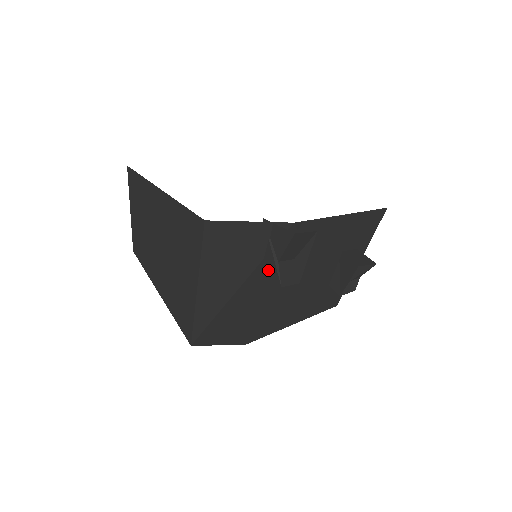
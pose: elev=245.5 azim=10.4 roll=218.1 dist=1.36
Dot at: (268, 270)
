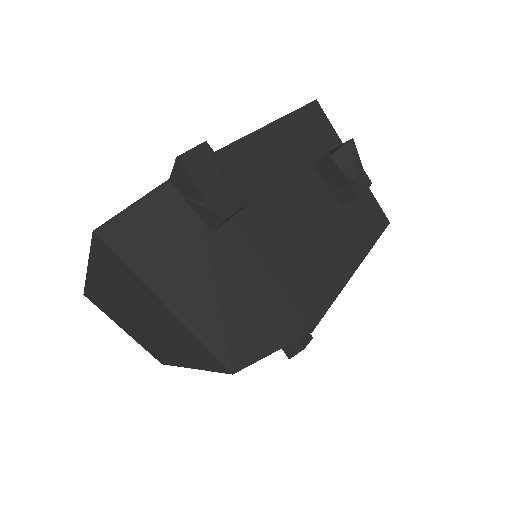
Dot at: (212, 223)
